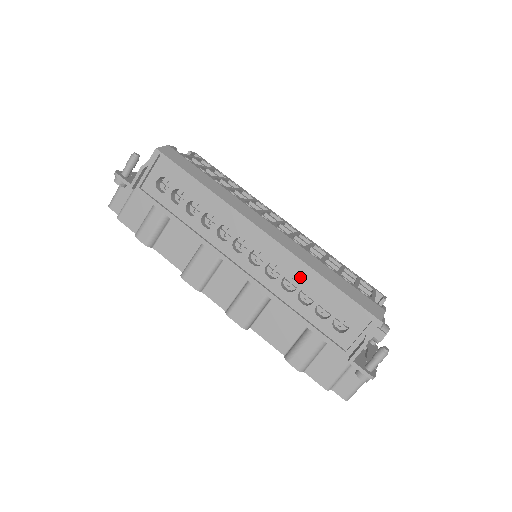
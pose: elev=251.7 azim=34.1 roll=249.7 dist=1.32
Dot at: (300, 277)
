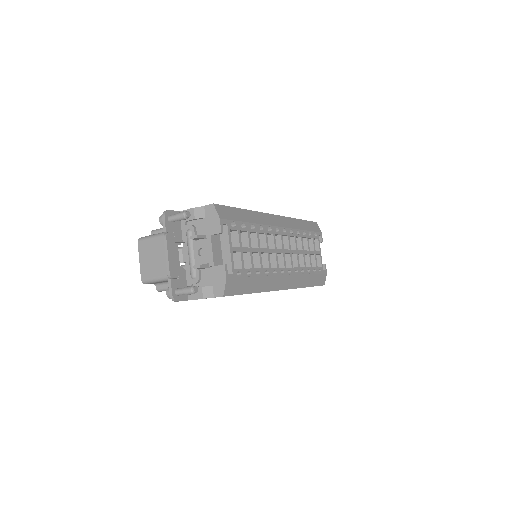
Dot at: occluded
